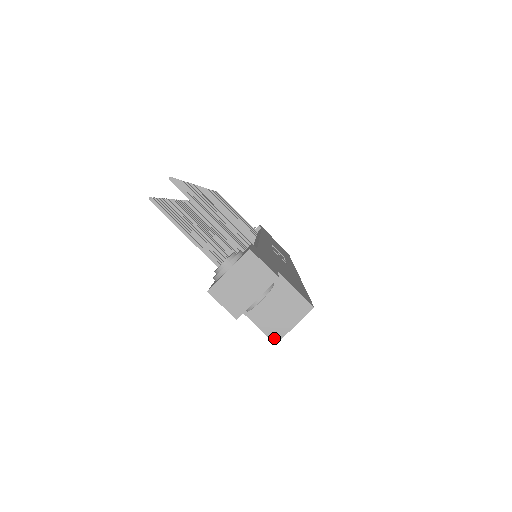
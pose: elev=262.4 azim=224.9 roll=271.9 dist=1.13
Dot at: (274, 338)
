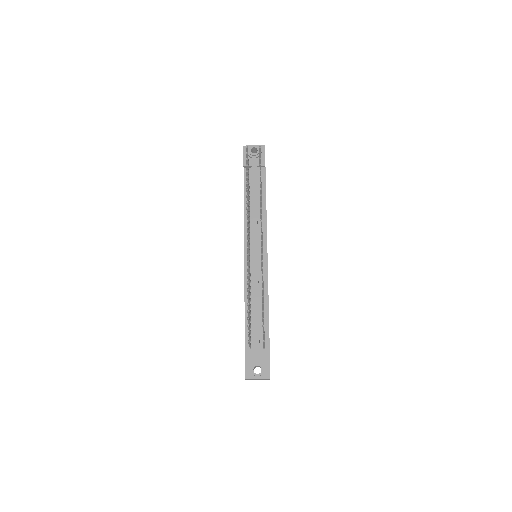
Dot at: occluded
